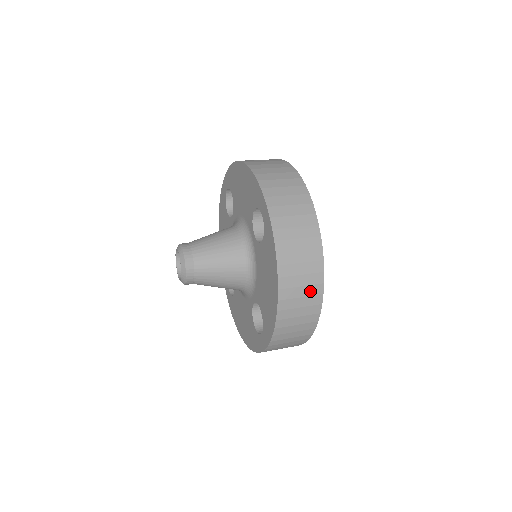
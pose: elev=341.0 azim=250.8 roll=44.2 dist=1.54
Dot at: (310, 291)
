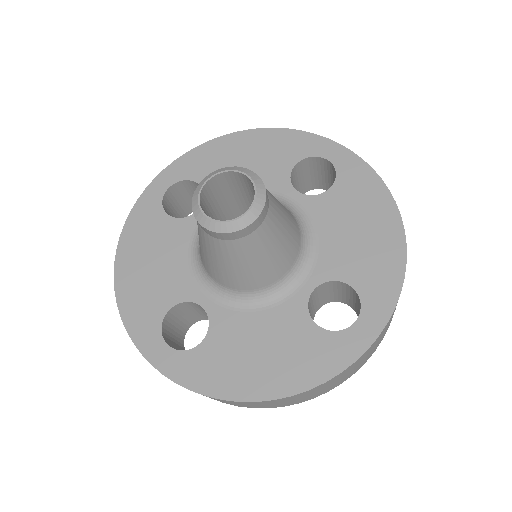
Dot at: occluded
